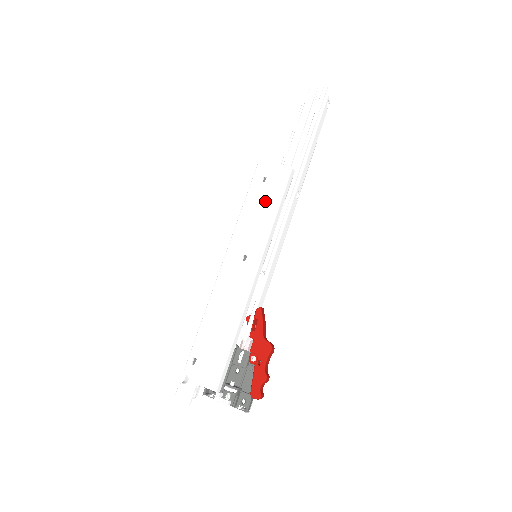
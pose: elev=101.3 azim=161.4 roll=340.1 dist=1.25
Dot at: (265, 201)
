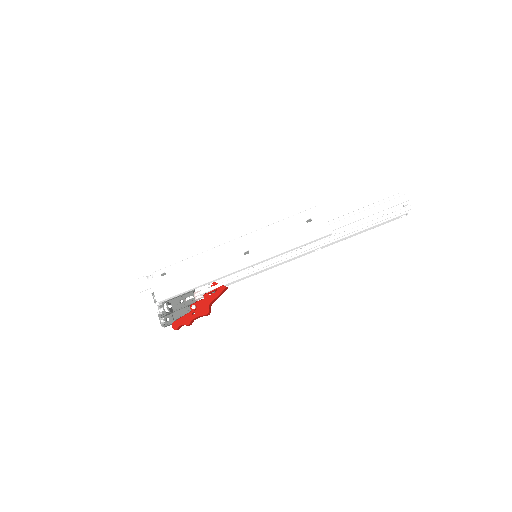
Dot at: (294, 234)
